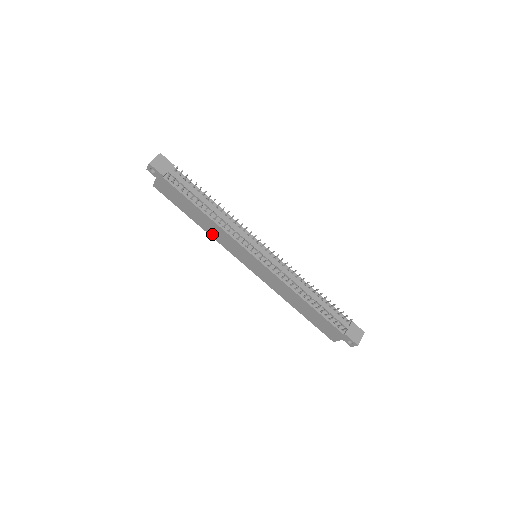
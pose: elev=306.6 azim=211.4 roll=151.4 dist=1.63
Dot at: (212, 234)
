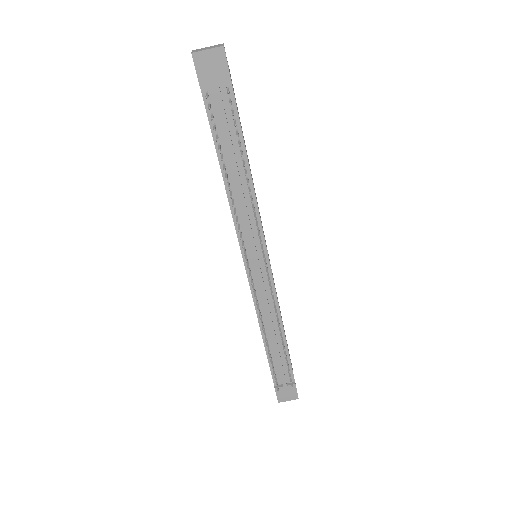
Dot at: occluded
